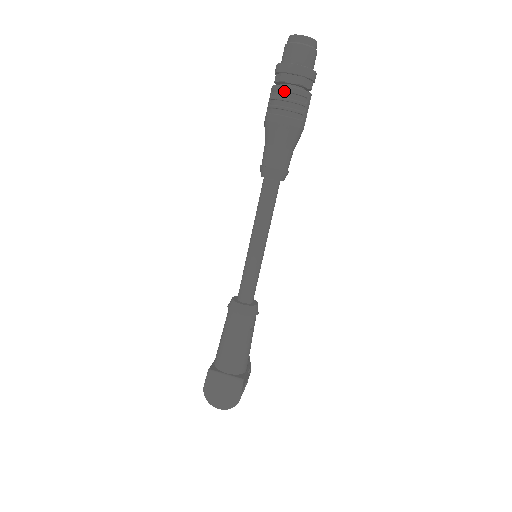
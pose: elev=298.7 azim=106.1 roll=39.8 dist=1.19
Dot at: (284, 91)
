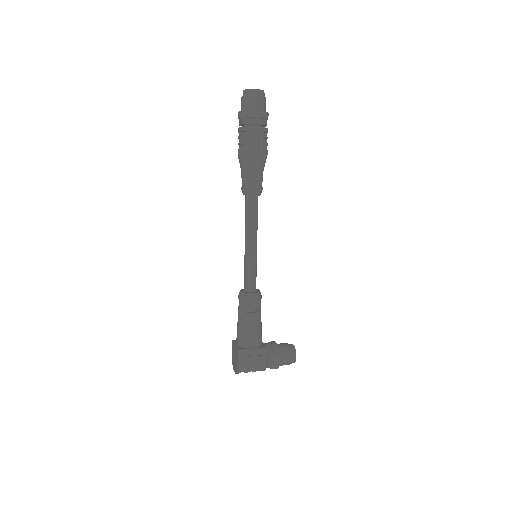
Dot at: (238, 132)
